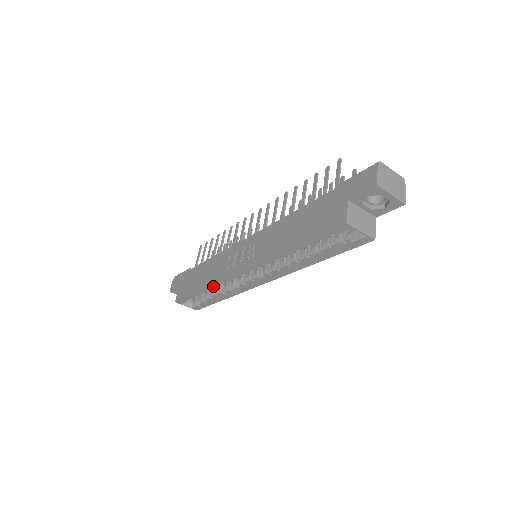
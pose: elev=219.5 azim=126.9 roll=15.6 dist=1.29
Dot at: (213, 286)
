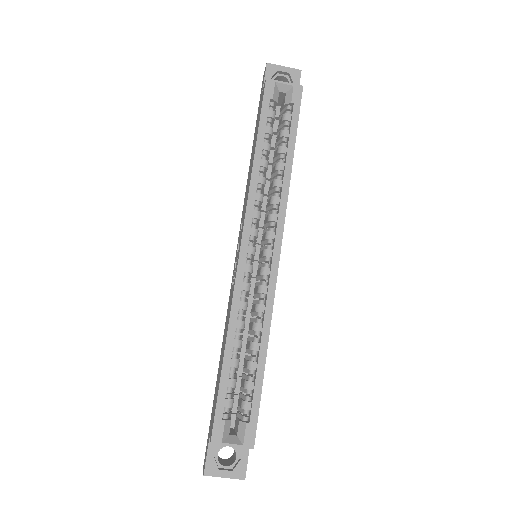
Dot at: (233, 320)
